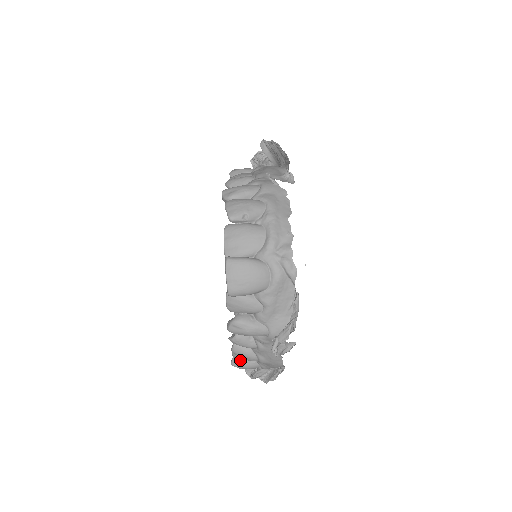
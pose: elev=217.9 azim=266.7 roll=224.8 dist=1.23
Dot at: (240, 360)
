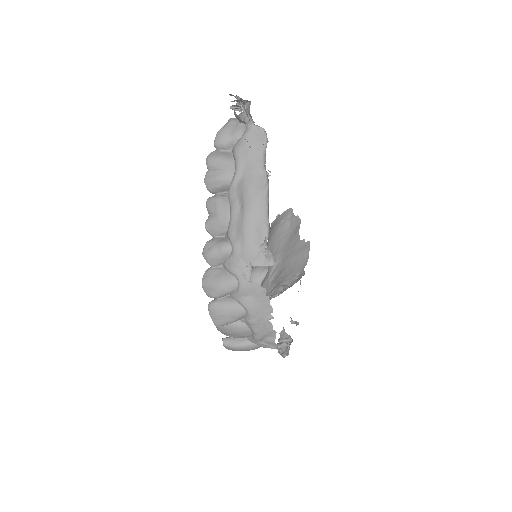
Dot at: occluded
